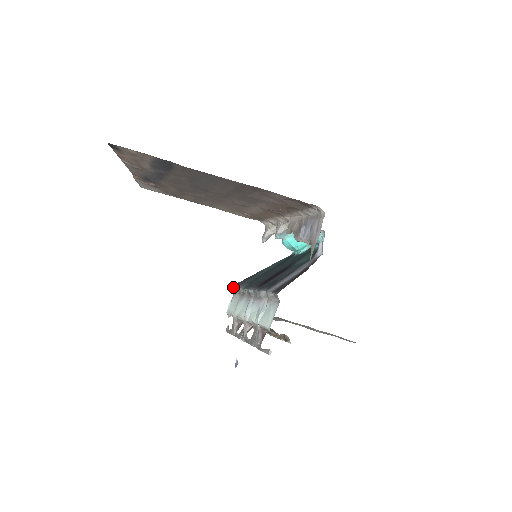
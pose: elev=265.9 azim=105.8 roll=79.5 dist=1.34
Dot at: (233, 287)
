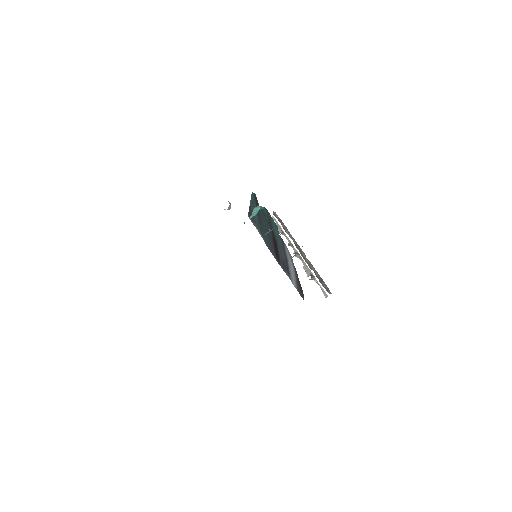
Dot at: occluded
